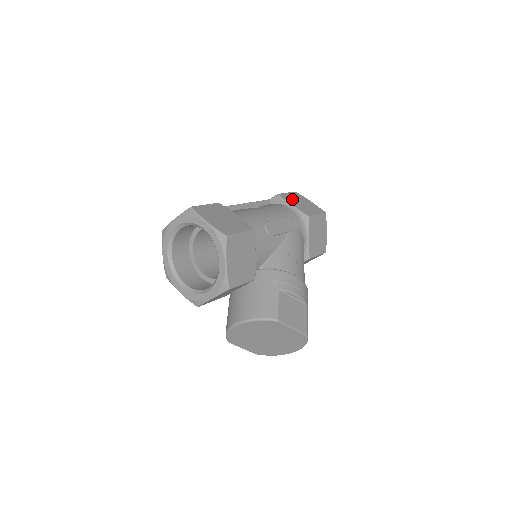
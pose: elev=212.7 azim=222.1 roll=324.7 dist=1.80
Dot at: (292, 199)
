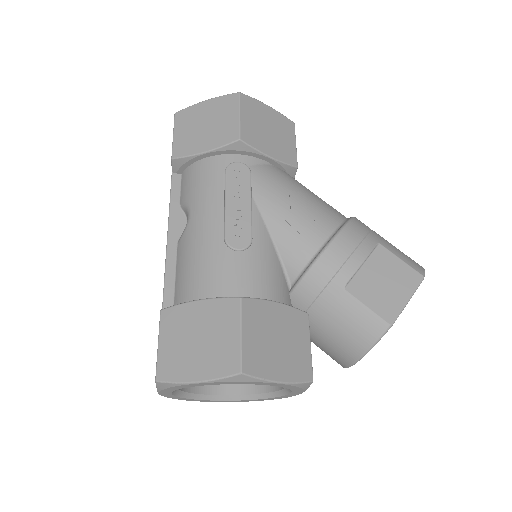
Dot at: (190, 139)
